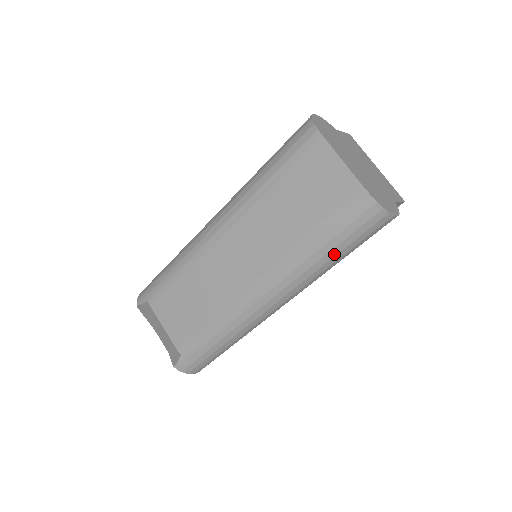
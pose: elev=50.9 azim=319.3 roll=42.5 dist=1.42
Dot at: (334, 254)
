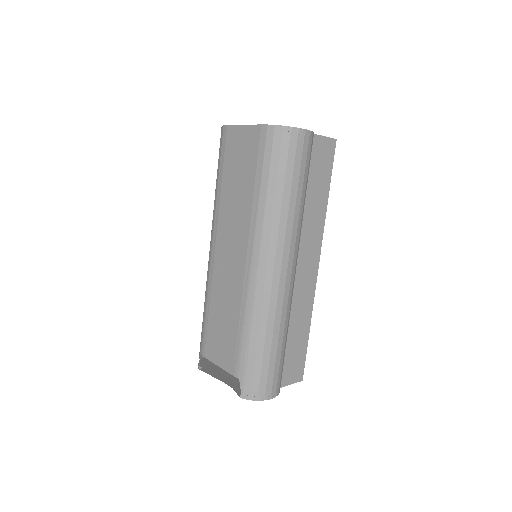
Dot at: (281, 188)
